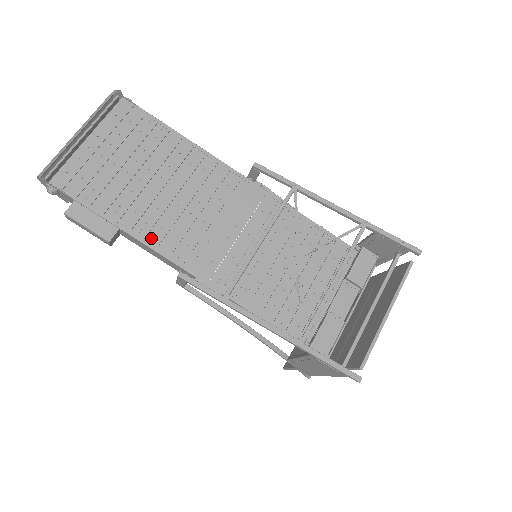
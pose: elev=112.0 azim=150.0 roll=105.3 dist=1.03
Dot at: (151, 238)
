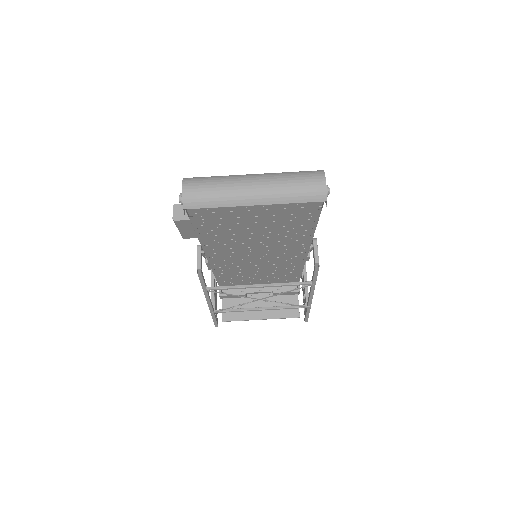
Dot at: (210, 247)
